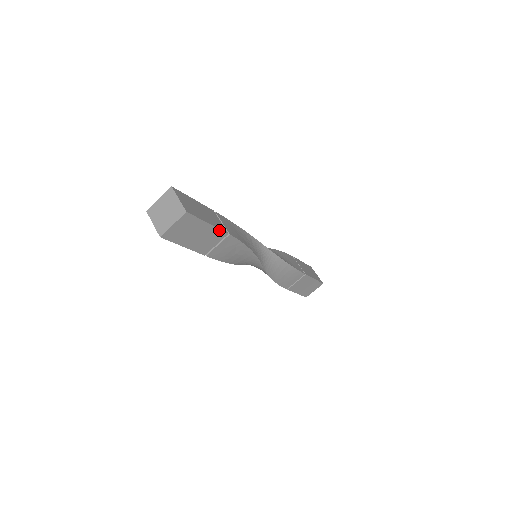
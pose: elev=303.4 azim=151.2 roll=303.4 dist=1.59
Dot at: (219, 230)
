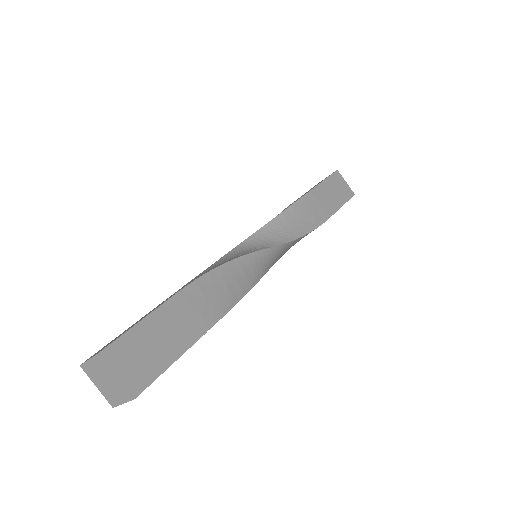
Dot at: (192, 344)
